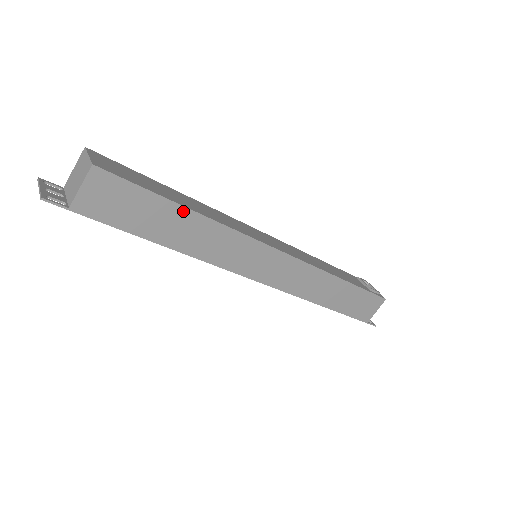
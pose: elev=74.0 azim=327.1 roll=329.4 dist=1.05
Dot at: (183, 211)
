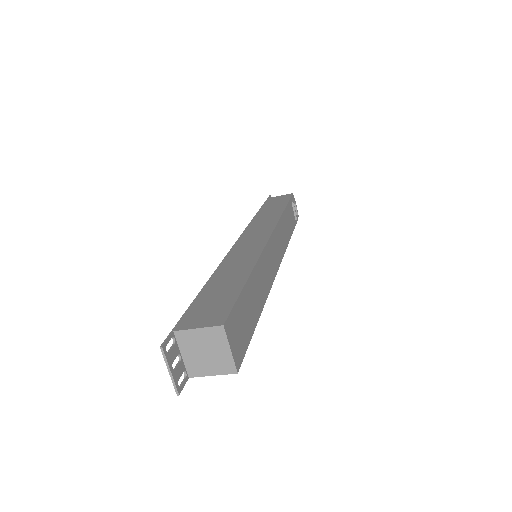
Dot at: occluded
